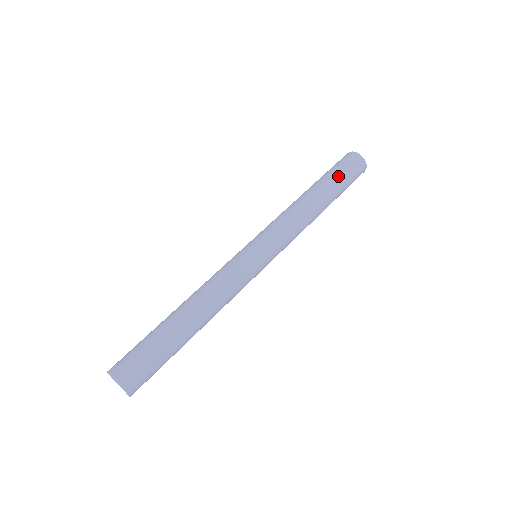
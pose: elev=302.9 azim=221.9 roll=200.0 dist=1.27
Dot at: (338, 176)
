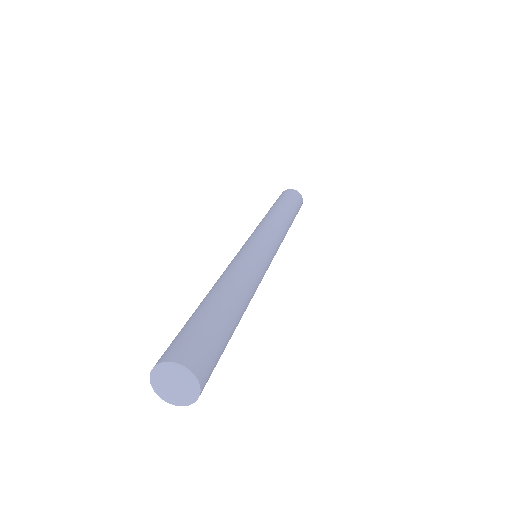
Dot at: (283, 199)
